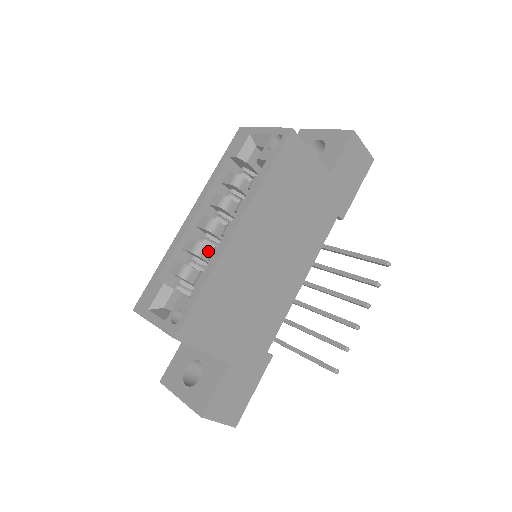
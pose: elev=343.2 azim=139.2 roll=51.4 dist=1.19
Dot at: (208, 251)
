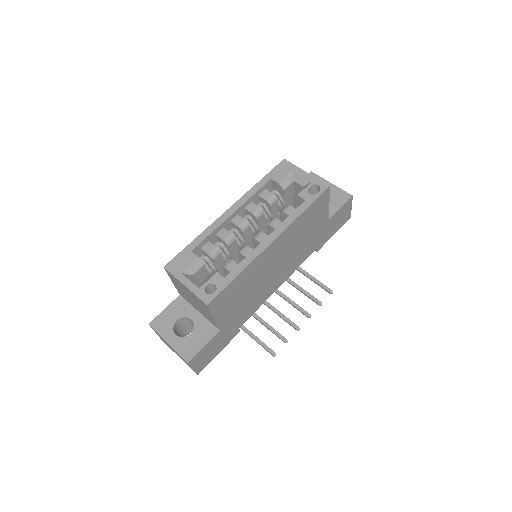
Dot at: (234, 243)
